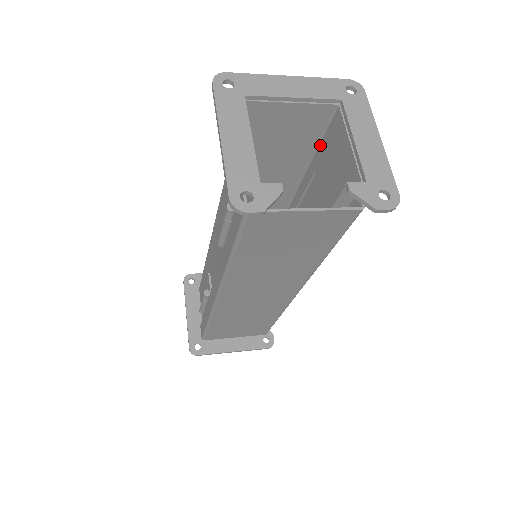
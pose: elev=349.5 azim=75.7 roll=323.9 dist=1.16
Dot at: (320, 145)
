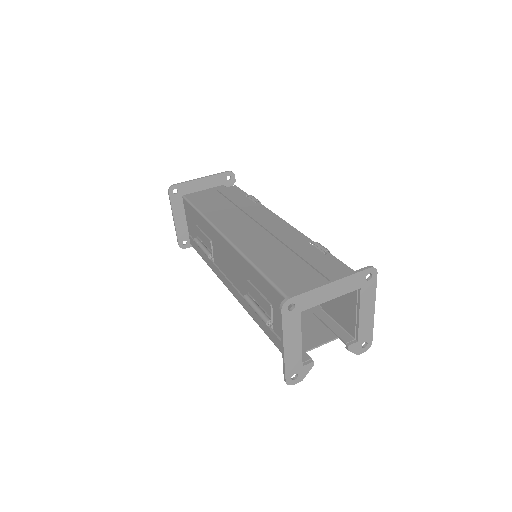
Dot at: occluded
